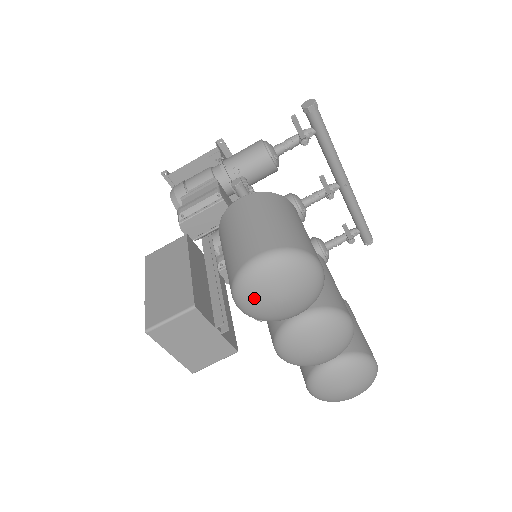
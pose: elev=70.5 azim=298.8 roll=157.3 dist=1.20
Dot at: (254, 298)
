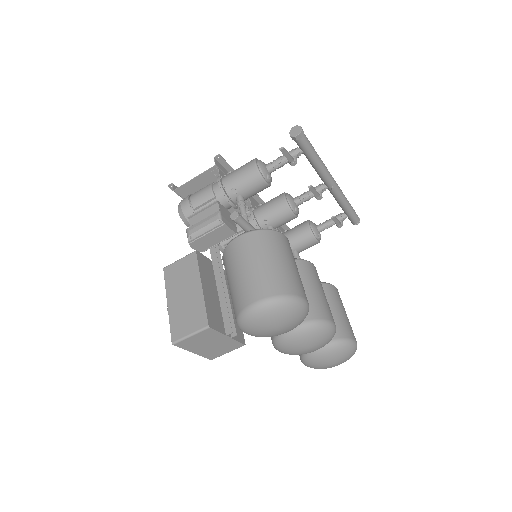
Dot at: (254, 330)
